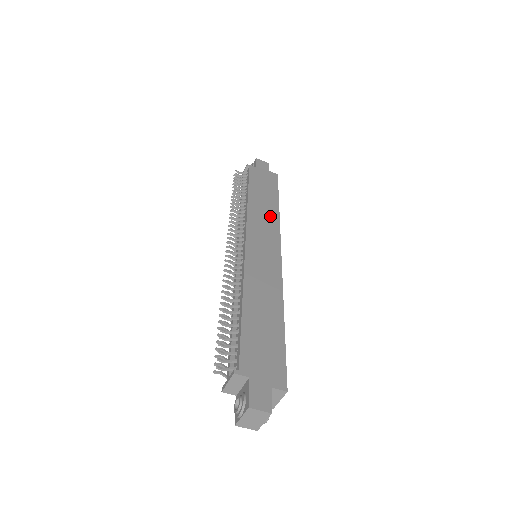
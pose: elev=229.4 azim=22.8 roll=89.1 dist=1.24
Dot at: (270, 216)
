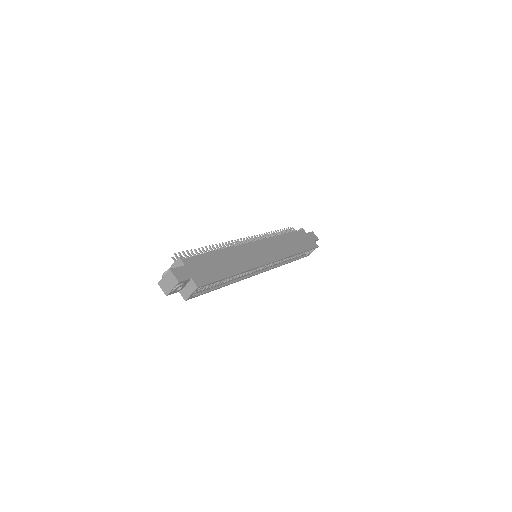
Dot at: (286, 250)
